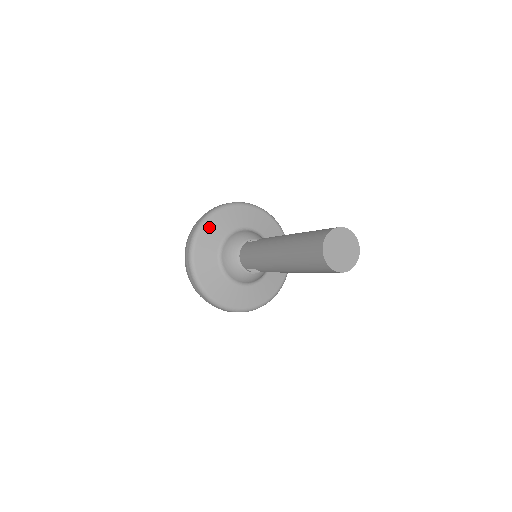
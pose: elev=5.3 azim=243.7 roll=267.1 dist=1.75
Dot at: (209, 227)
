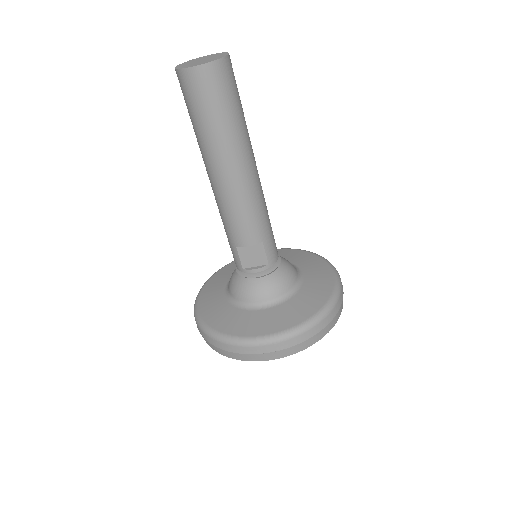
Dot at: (219, 274)
